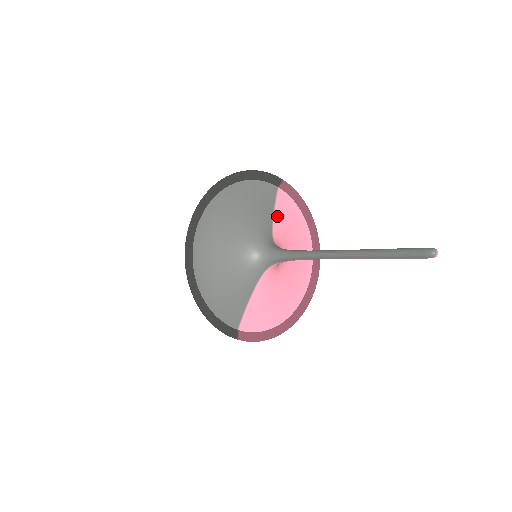
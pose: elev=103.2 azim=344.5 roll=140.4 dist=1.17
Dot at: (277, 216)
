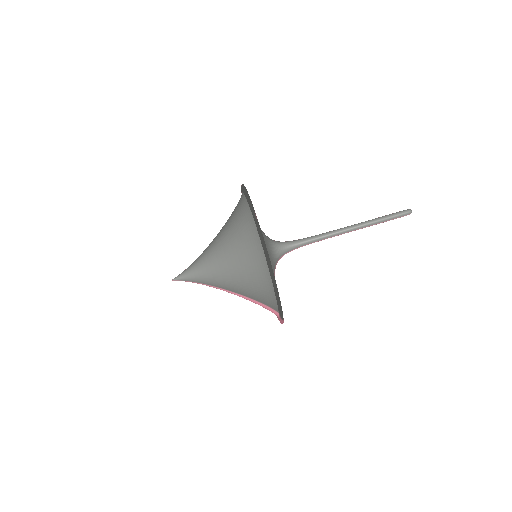
Dot at: occluded
